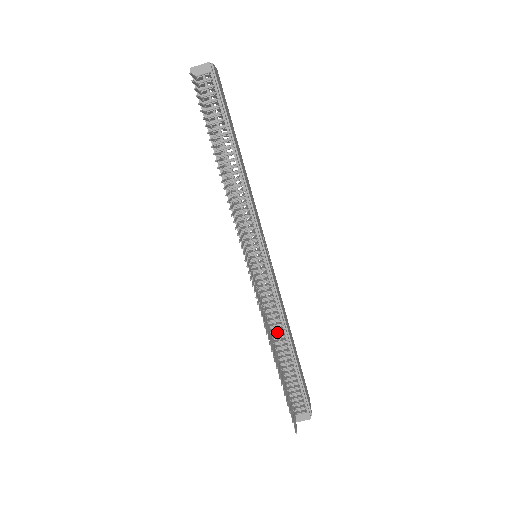
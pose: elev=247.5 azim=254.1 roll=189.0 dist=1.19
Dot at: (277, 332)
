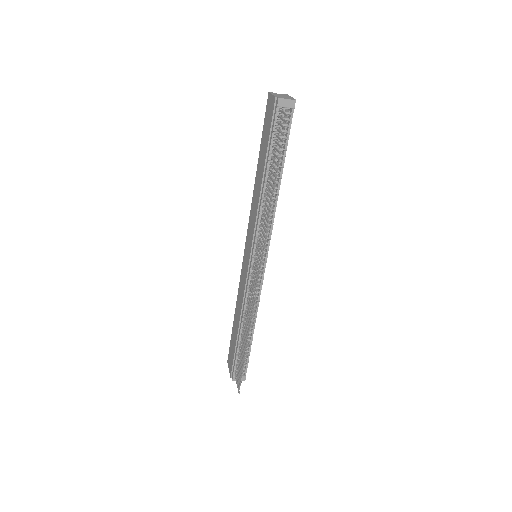
Dot at: occluded
